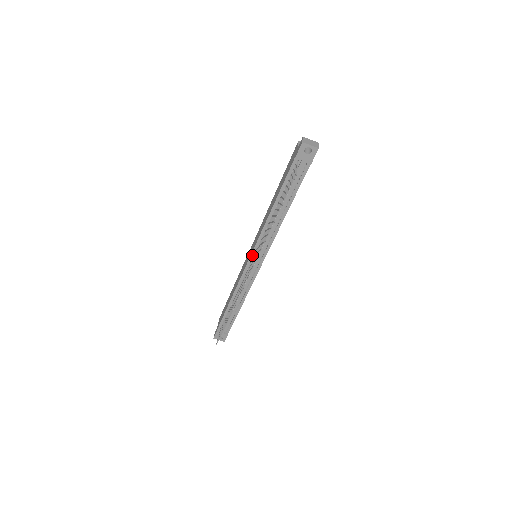
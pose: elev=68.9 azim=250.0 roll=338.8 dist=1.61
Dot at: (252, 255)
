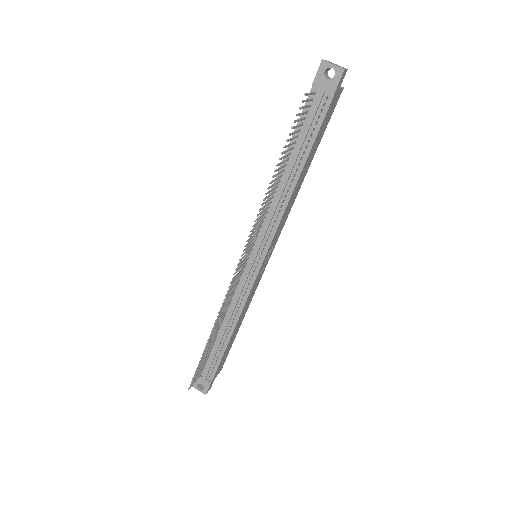
Dot at: occluded
